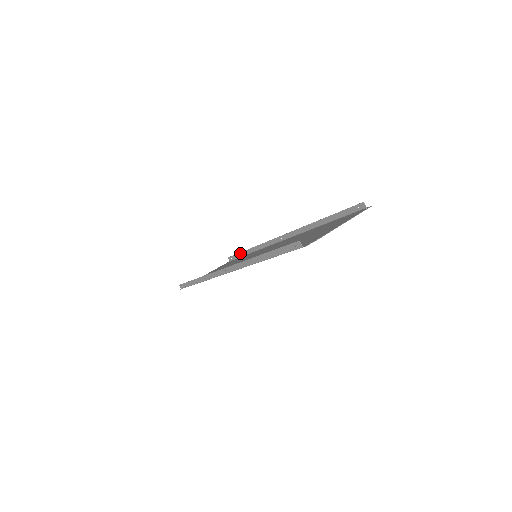
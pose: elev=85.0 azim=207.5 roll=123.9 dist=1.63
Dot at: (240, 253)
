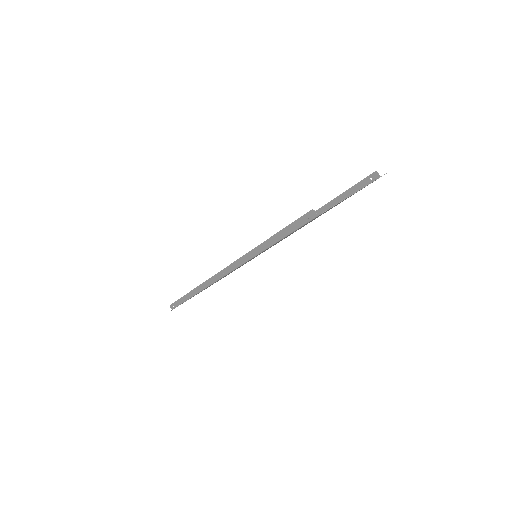
Dot at: occluded
